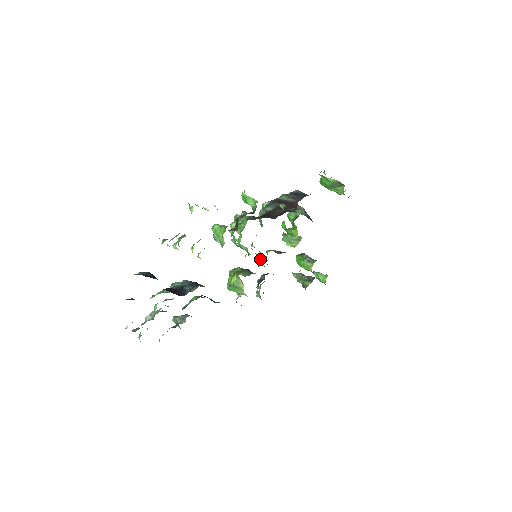
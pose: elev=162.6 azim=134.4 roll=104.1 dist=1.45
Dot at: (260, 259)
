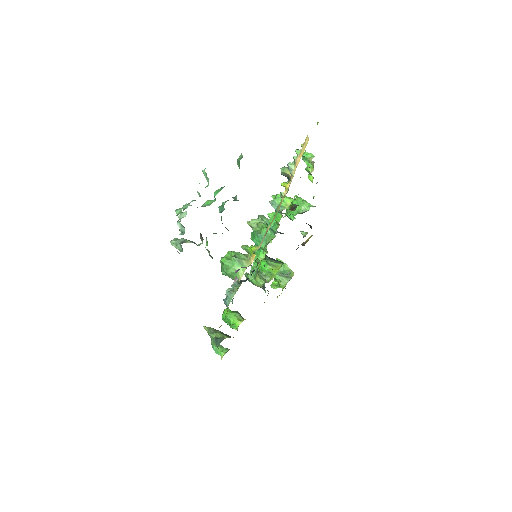
Dot at: (261, 259)
